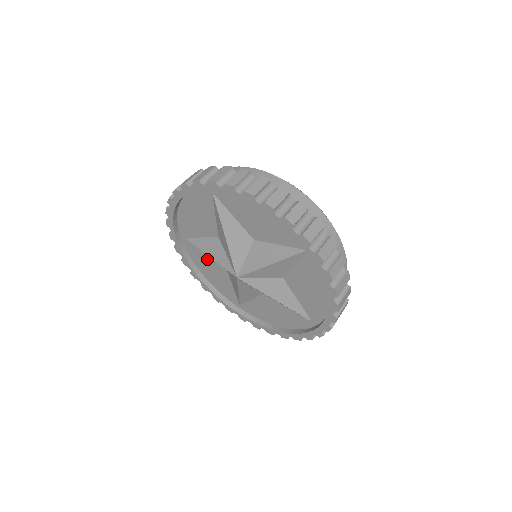
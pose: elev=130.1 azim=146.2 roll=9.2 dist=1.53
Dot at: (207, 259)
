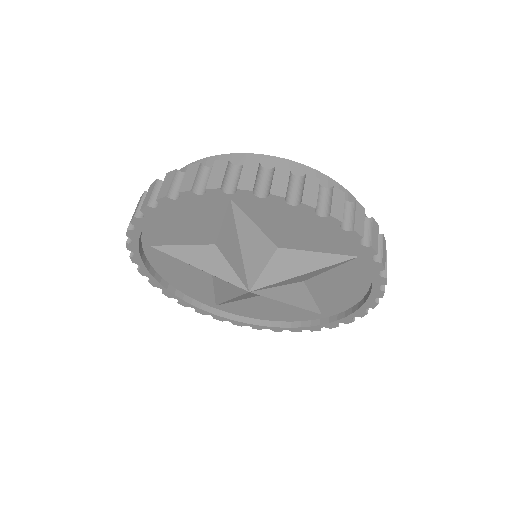
Dot at: (181, 266)
